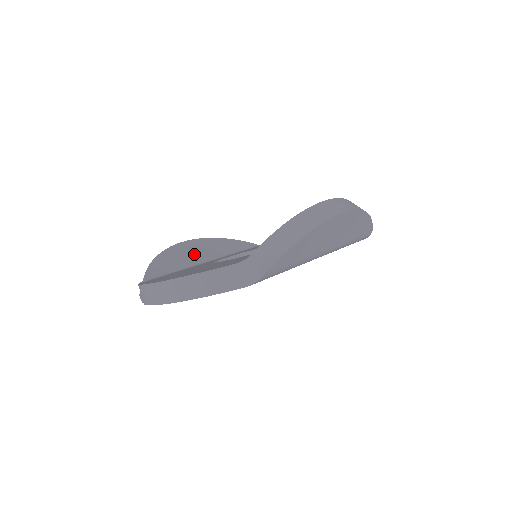
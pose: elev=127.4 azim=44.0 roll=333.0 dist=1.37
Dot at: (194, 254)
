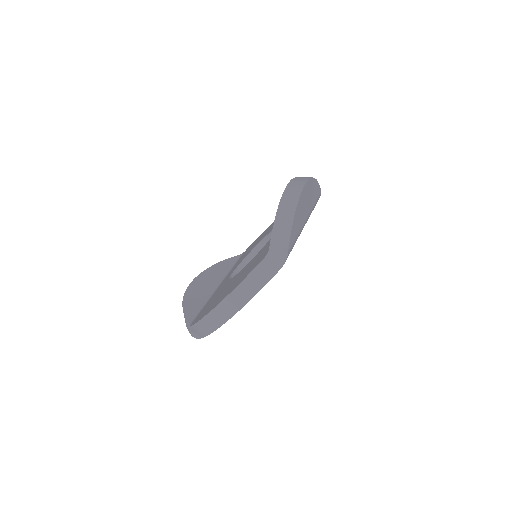
Dot at: (205, 286)
